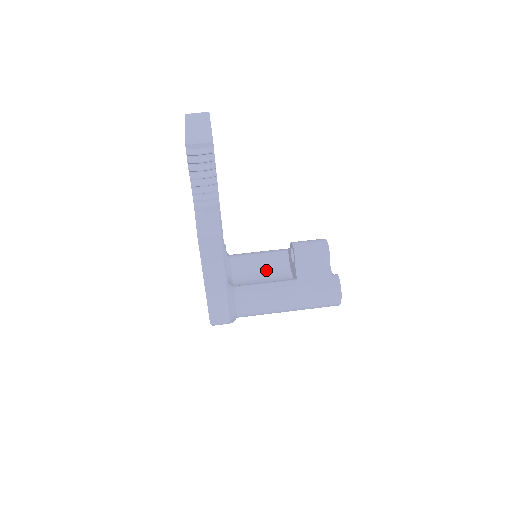
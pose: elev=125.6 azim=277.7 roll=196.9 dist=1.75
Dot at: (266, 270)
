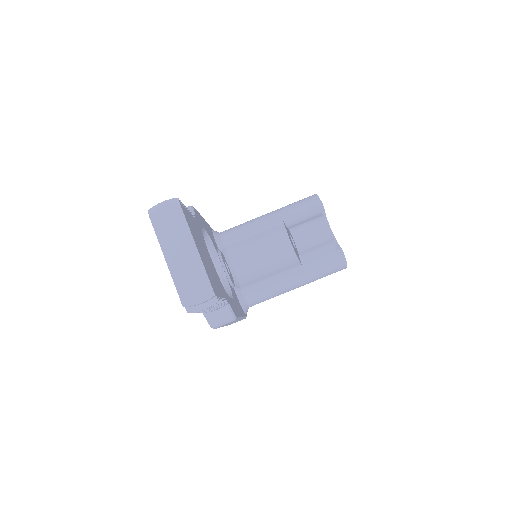
Dot at: (264, 247)
